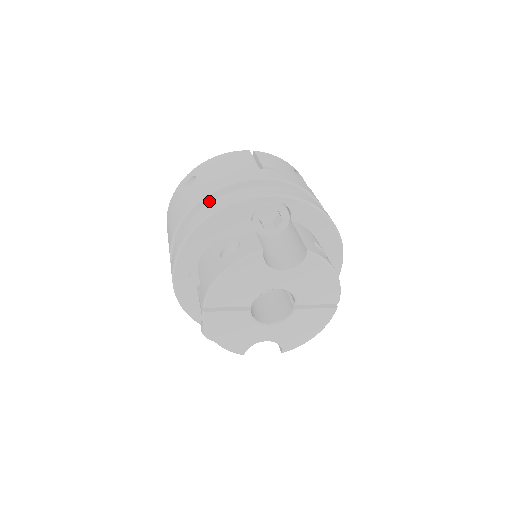
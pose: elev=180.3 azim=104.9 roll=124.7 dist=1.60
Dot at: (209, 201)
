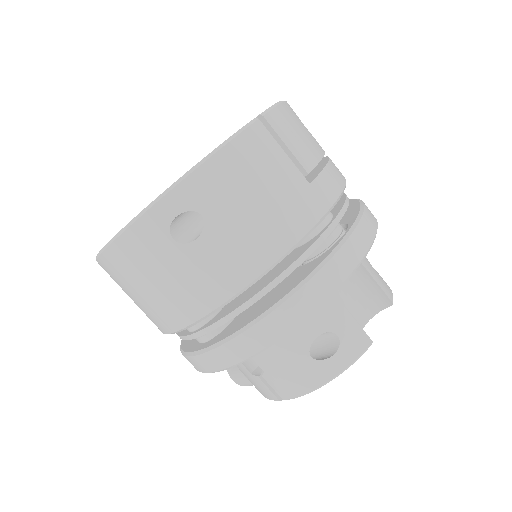
Dot at: occluded
